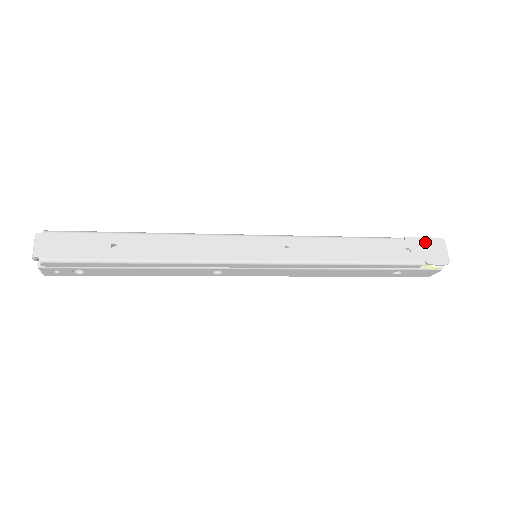
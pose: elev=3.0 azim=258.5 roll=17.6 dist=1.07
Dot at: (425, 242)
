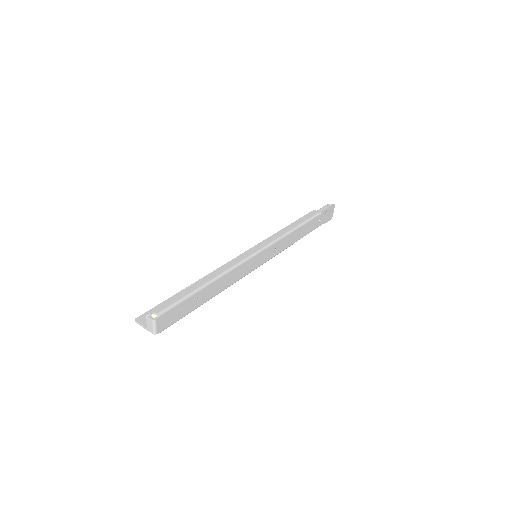
Dot at: (328, 211)
